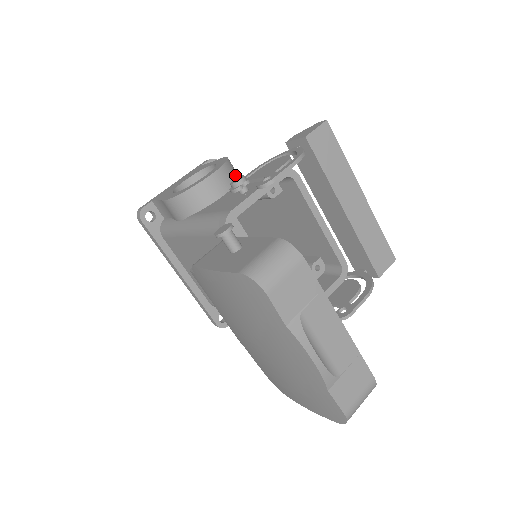
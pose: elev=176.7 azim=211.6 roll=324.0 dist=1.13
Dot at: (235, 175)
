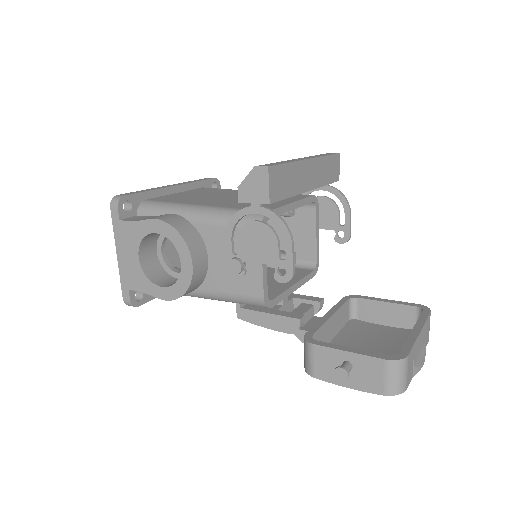
Dot at: (193, 232)
